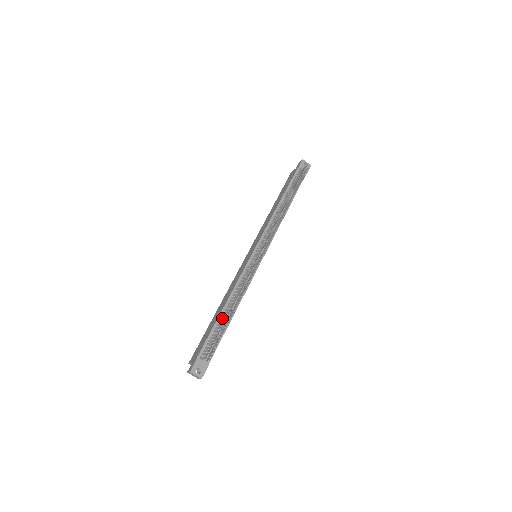
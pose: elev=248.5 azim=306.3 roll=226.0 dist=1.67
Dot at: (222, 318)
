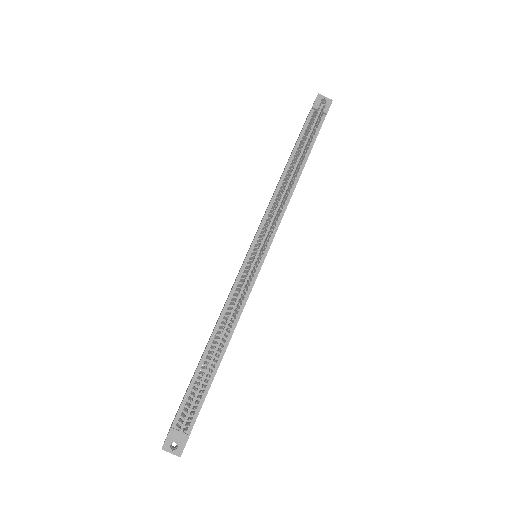
Dot at: (205, 361)
